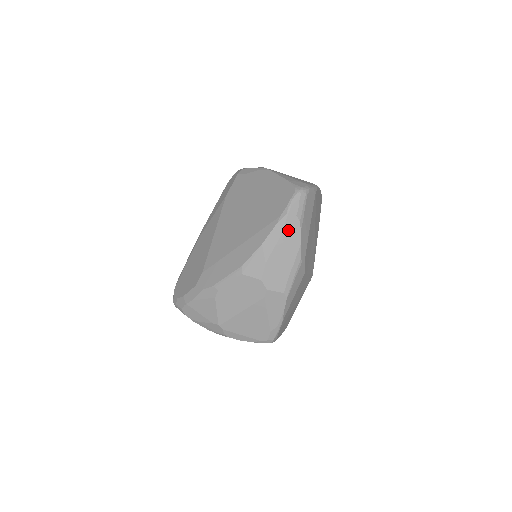
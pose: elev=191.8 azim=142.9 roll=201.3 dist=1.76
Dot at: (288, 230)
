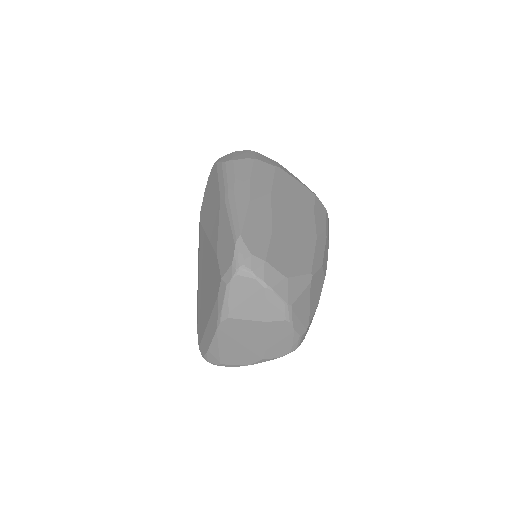
Dot at: occluded
